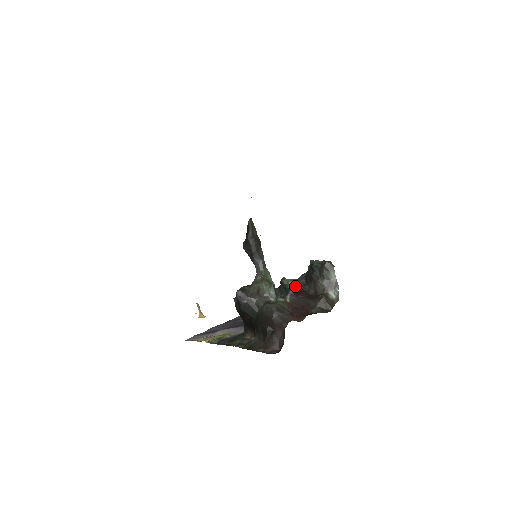
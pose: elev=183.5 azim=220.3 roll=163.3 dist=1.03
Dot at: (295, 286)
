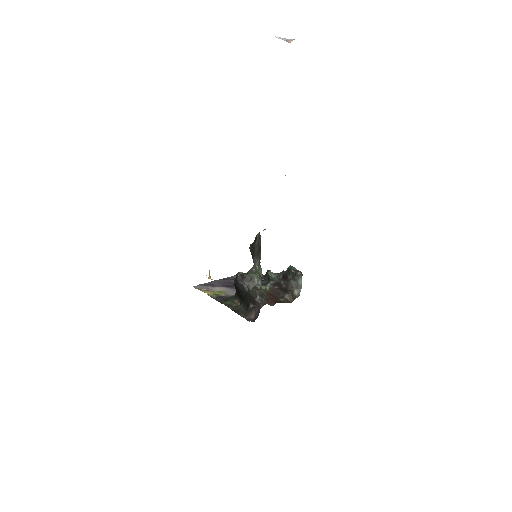
Dot at: (275, 279)
